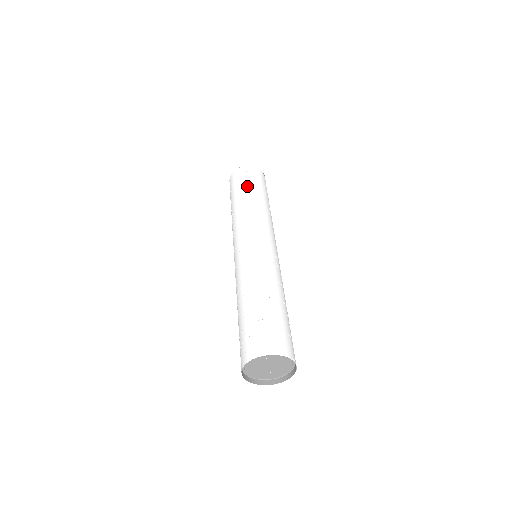
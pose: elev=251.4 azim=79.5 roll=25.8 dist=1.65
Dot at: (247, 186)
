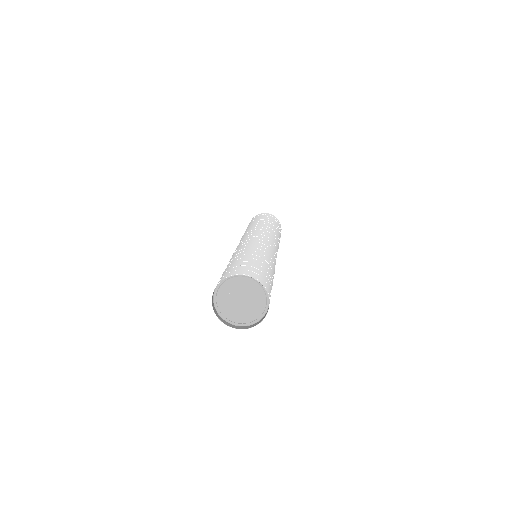
Dot at: occluded
